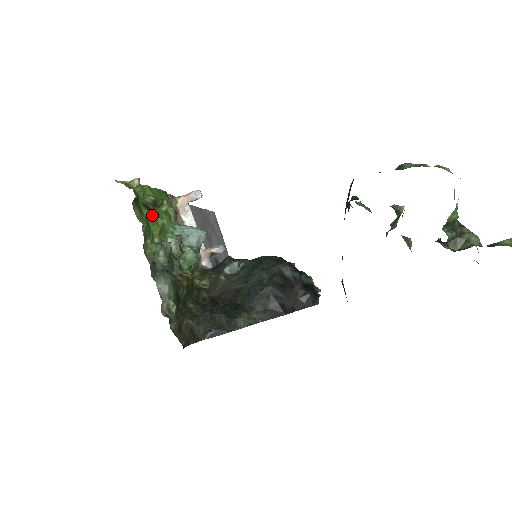
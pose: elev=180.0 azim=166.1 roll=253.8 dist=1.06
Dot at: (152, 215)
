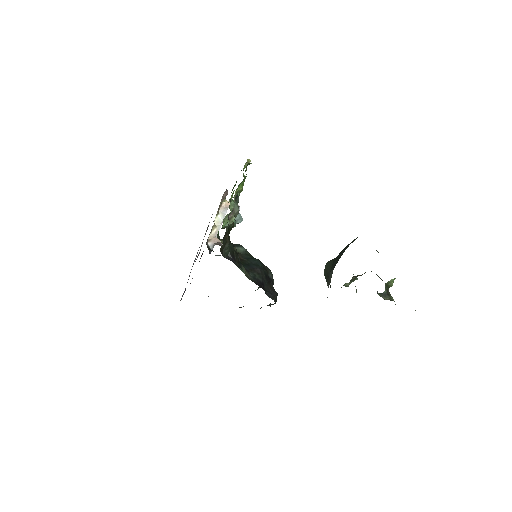
Dot at: occluded
